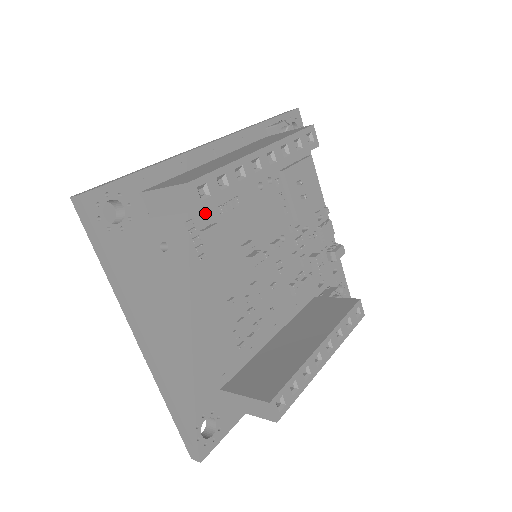
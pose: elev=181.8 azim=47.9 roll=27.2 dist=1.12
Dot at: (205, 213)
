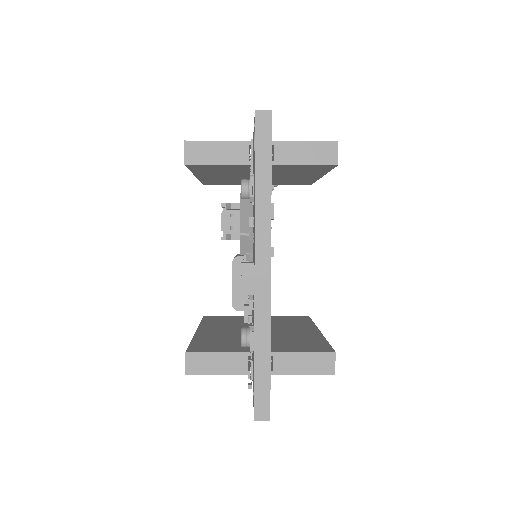
Dot at: occluded
